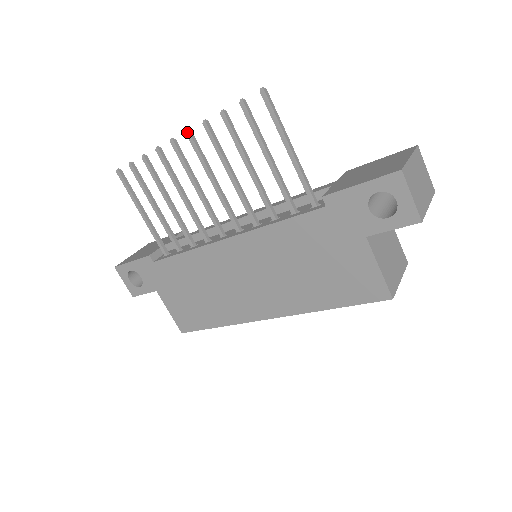
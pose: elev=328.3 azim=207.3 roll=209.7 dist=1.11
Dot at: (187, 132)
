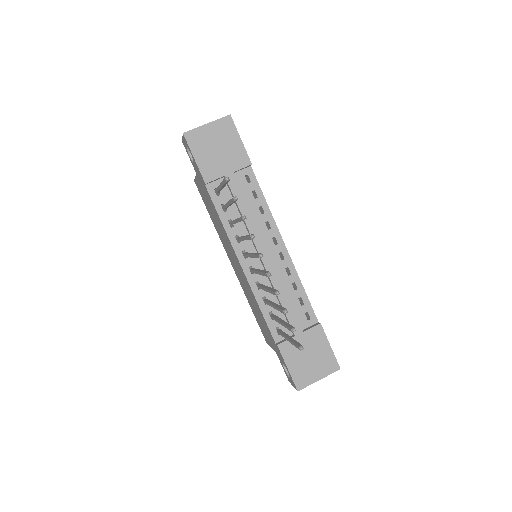
Dot at: (267, 275)
